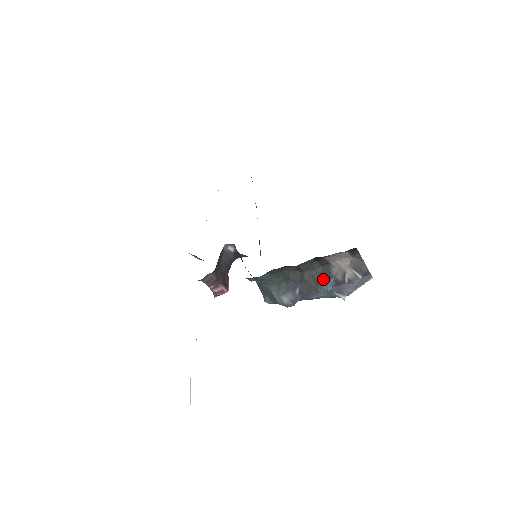
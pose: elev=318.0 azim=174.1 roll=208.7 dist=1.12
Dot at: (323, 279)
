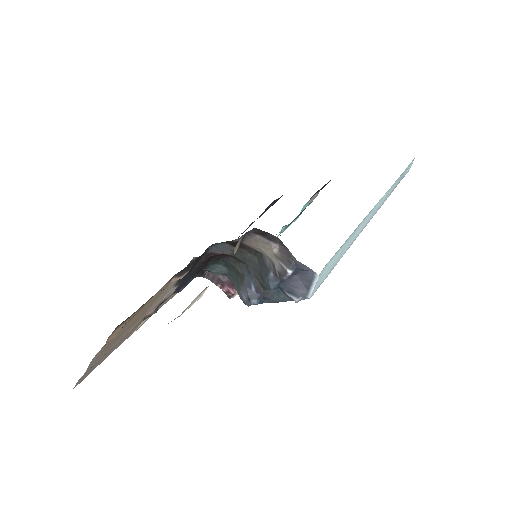
Dot at: (264, 273)
